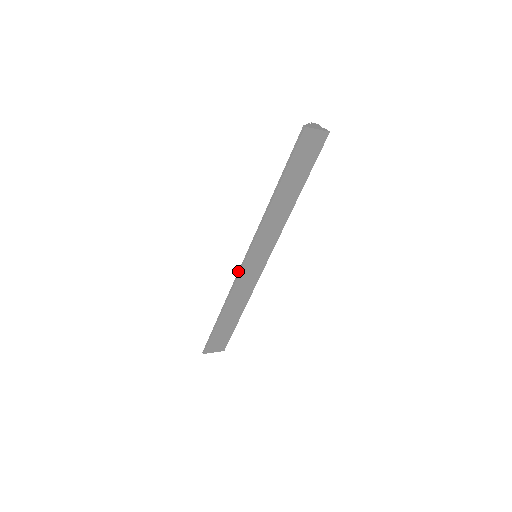
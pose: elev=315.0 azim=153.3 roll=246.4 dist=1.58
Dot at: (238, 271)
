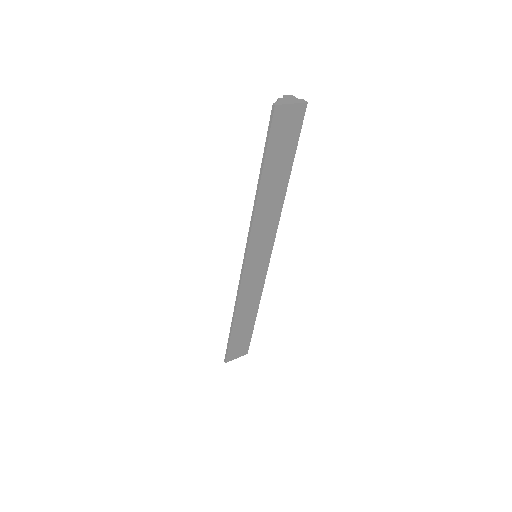
Dot at: occluded
